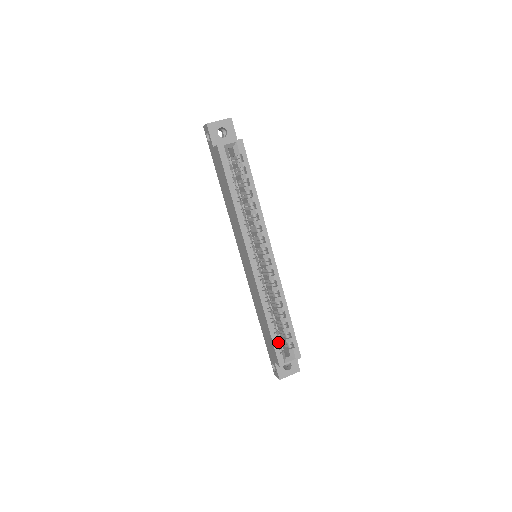
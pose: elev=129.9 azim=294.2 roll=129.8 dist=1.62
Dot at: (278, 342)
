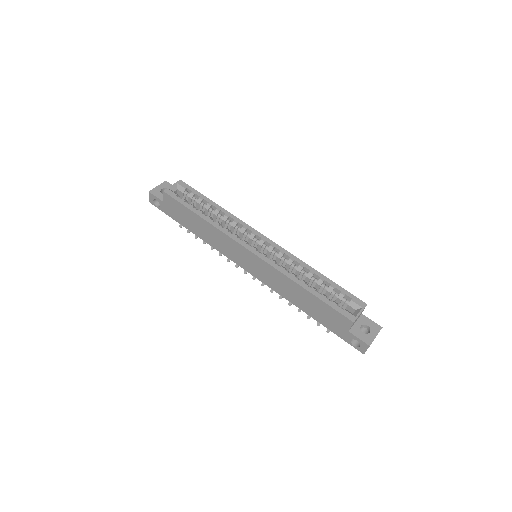
Dot at: (332, 302)
